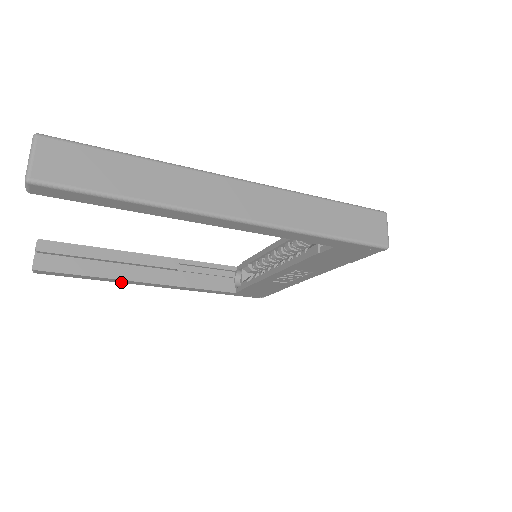
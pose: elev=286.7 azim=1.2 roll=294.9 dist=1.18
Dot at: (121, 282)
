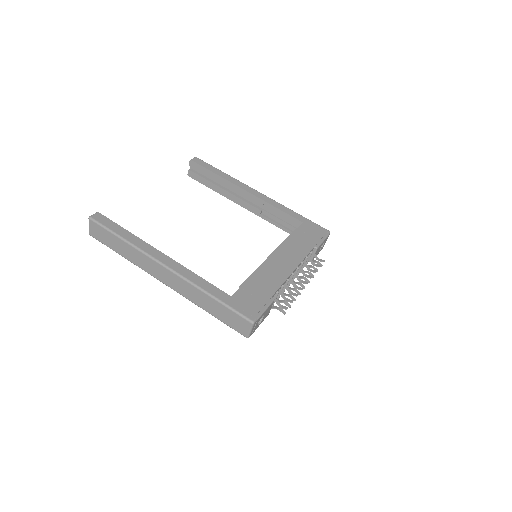
Dot at: occluded
